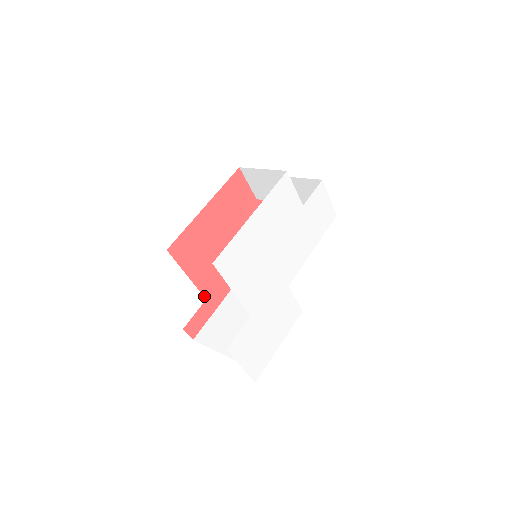
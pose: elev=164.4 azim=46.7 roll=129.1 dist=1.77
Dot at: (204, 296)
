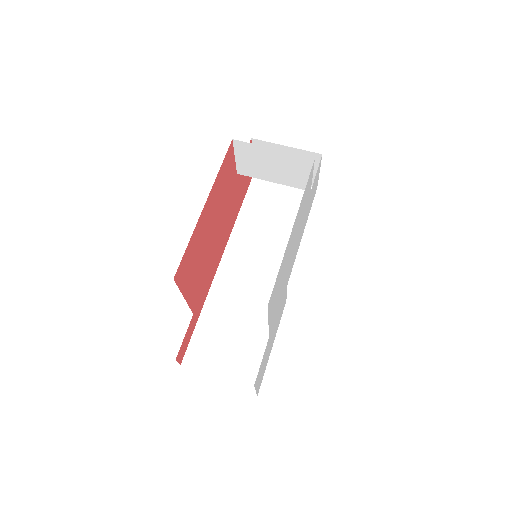
Dot at: (192, 311)
